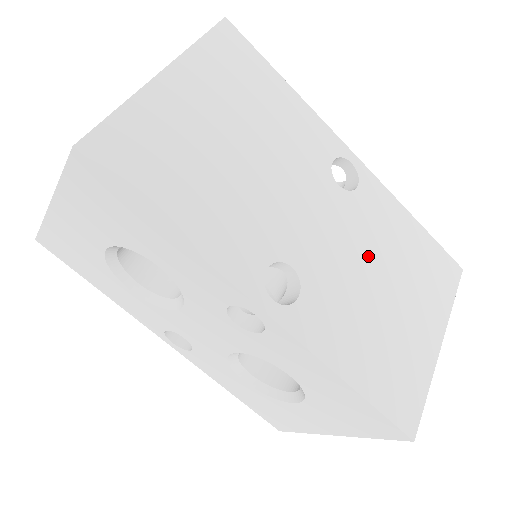
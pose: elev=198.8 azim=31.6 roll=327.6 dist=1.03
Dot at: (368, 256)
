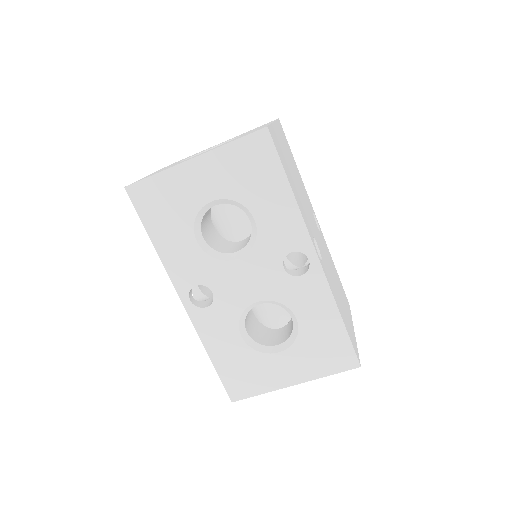
Dot at: (330, 265)
